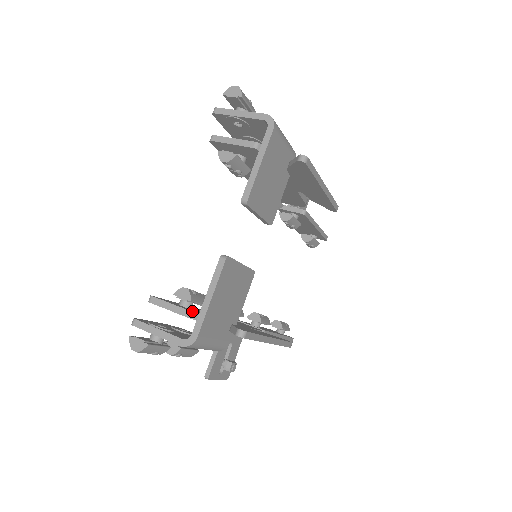
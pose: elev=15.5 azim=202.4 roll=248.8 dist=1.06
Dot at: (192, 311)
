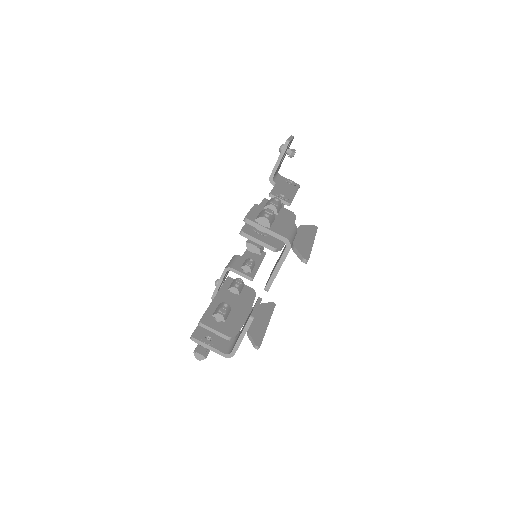
Dot at: (228, 335)
